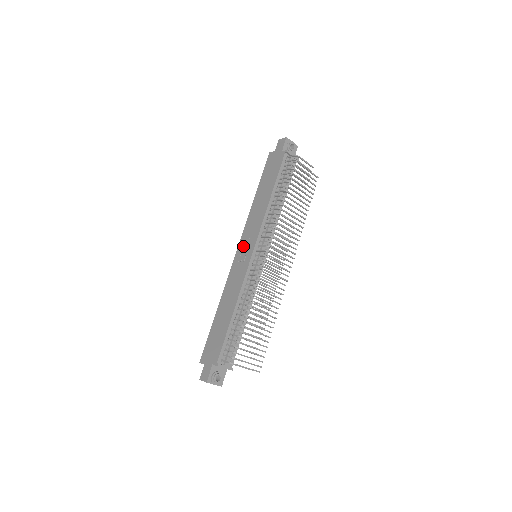
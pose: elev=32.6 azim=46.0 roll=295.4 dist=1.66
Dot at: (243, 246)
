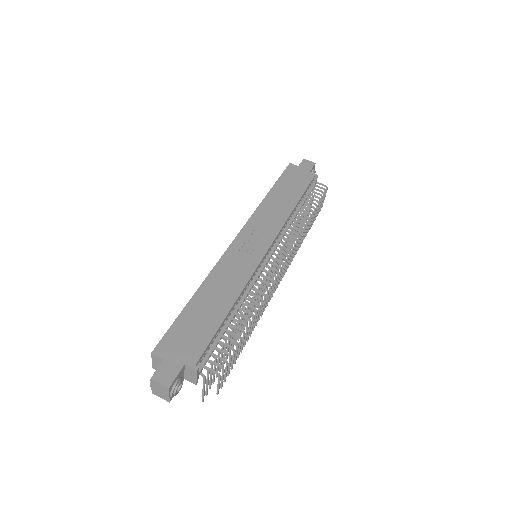
Dot at: (249, 236)
